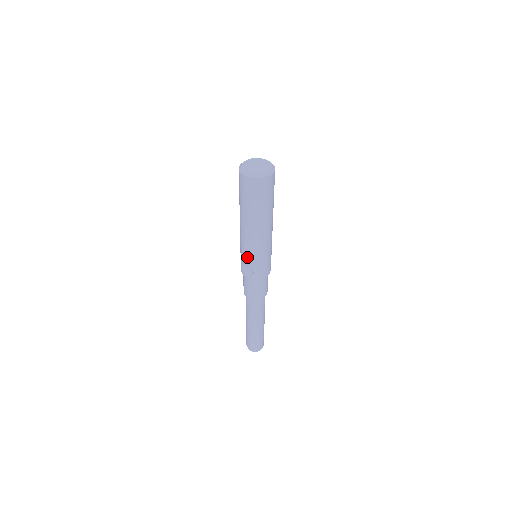
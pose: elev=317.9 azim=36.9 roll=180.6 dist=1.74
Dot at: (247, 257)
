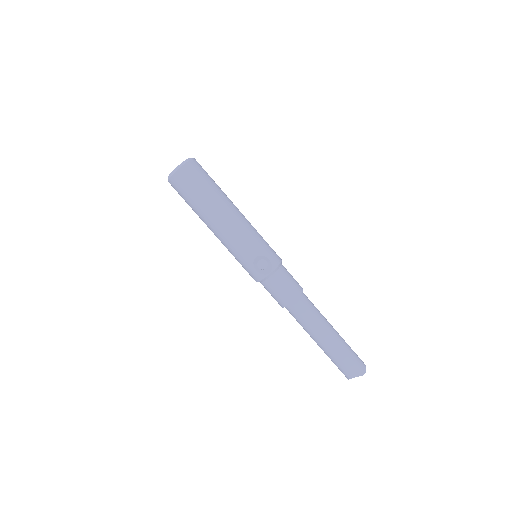
Dot at: (250, 249)
